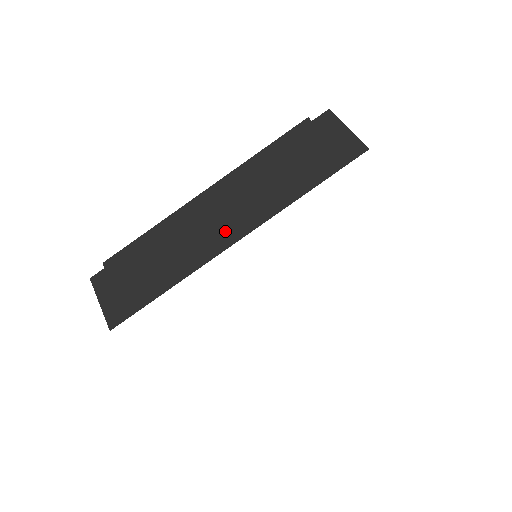
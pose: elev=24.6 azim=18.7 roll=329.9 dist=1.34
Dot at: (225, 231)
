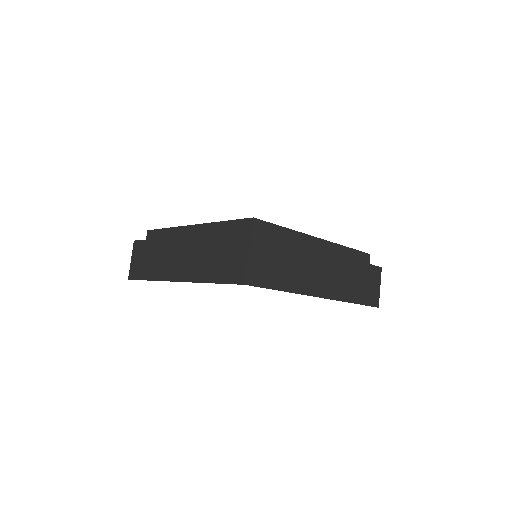
Dot at: (176, 269)
